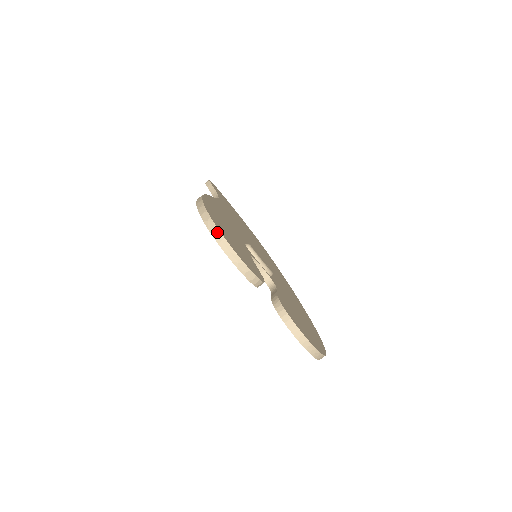
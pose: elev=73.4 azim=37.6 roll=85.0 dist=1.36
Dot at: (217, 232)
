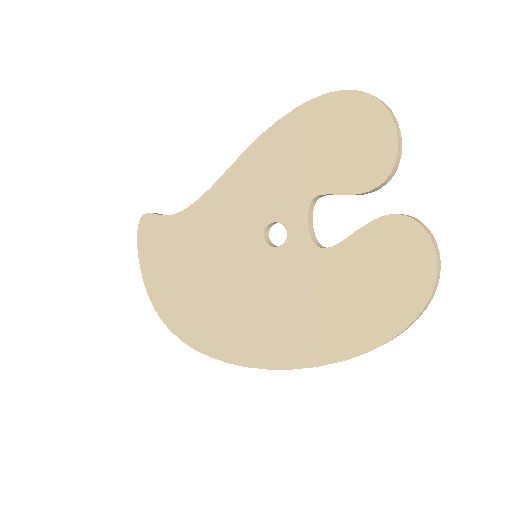
Dot at: (374, 96)
